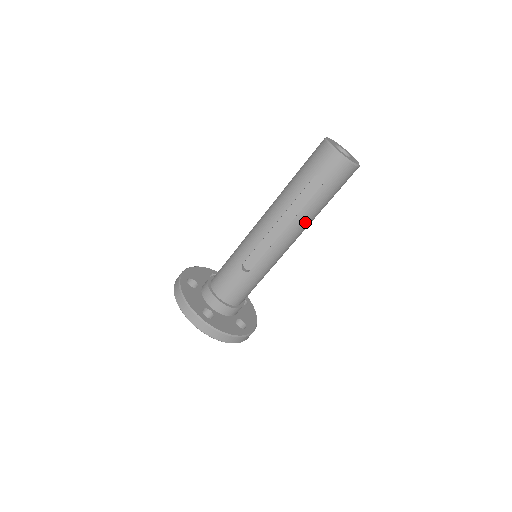
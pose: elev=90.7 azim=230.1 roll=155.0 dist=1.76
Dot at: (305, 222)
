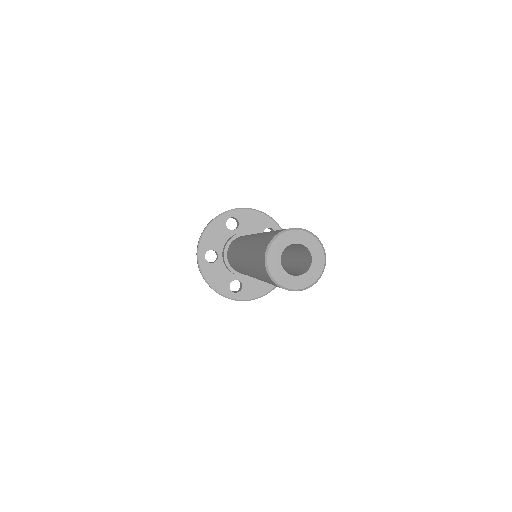
Dot at: occluded
